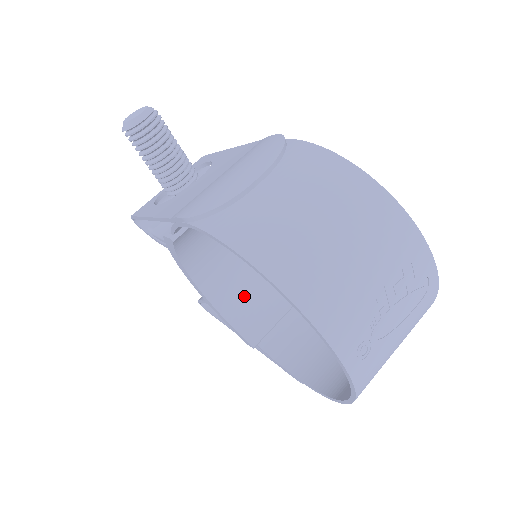
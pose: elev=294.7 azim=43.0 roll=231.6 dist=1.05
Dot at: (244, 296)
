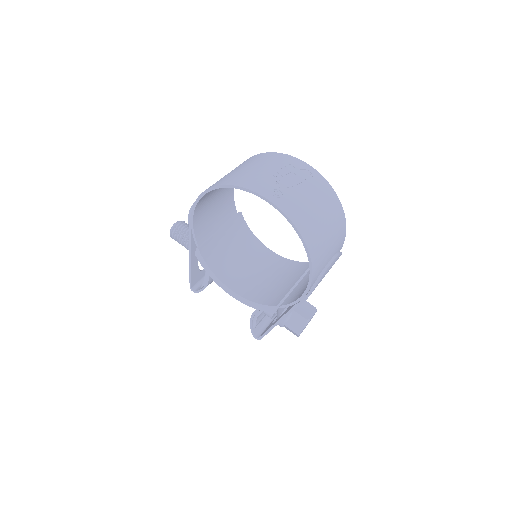
Dot at: (264, 290)
